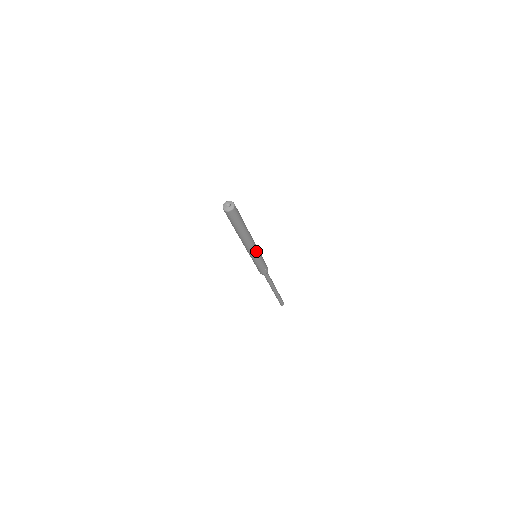
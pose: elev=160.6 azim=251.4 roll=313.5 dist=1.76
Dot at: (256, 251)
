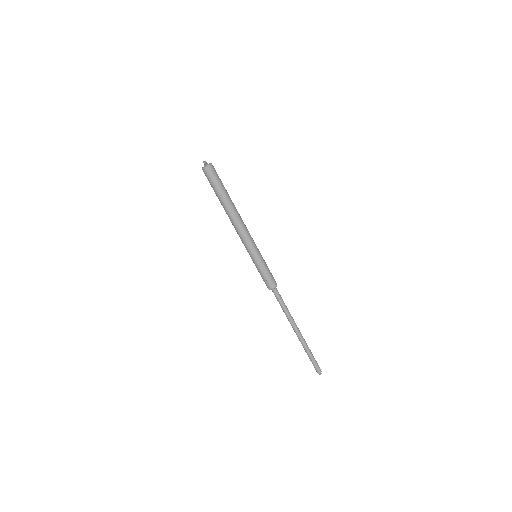
Dot at: (251, 241)
